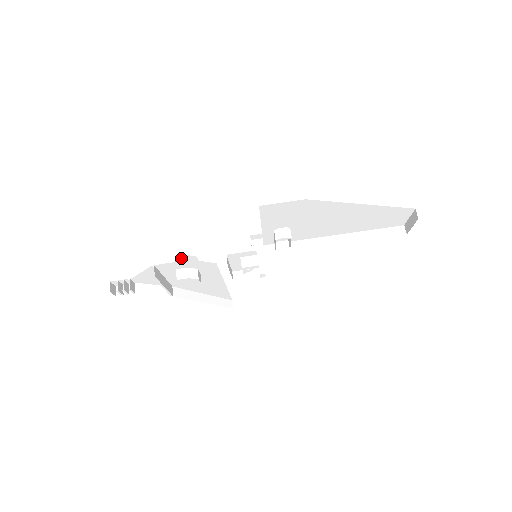
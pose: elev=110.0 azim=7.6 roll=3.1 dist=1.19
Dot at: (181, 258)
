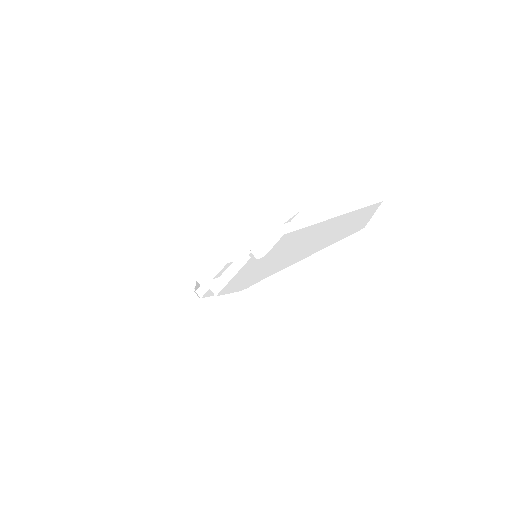
Dot at: (211, 267)
